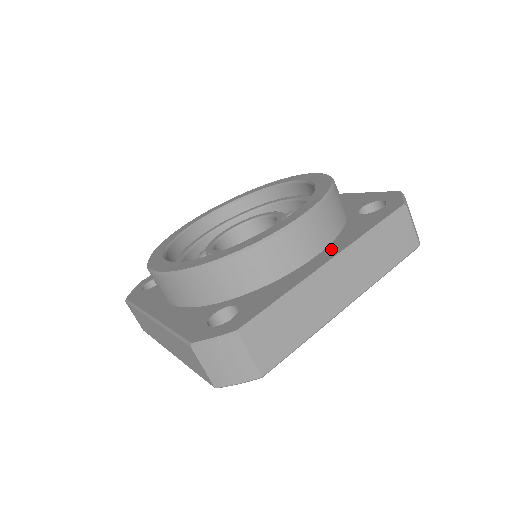
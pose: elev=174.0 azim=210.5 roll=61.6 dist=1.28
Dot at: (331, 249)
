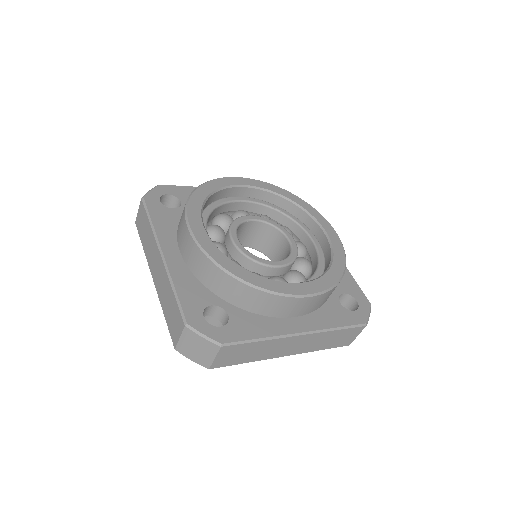
Dot at: (307, 321)
